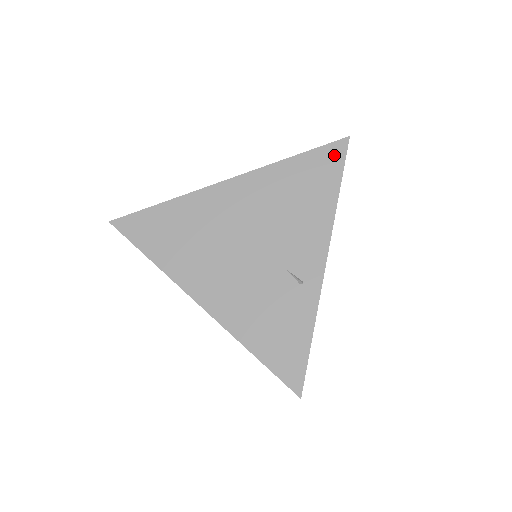
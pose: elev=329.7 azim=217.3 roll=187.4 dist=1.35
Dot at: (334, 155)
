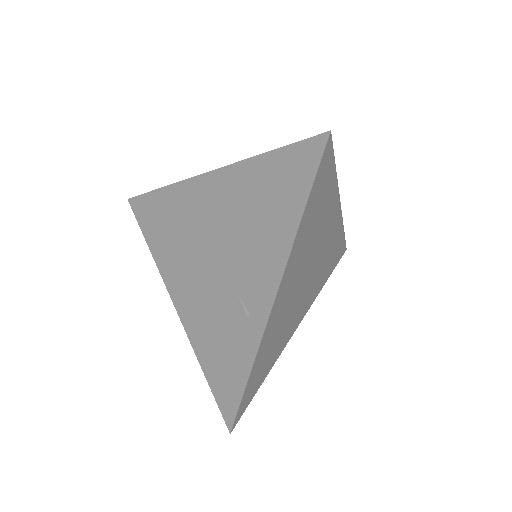
Dot at: (307, 158)
